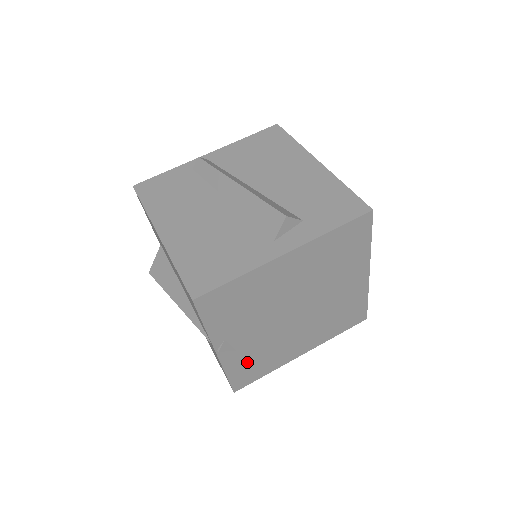
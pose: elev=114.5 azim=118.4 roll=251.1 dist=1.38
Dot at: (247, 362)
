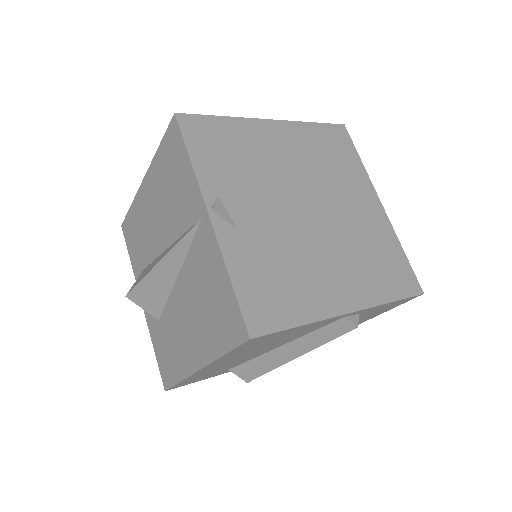
Dot at: (259, 269)
